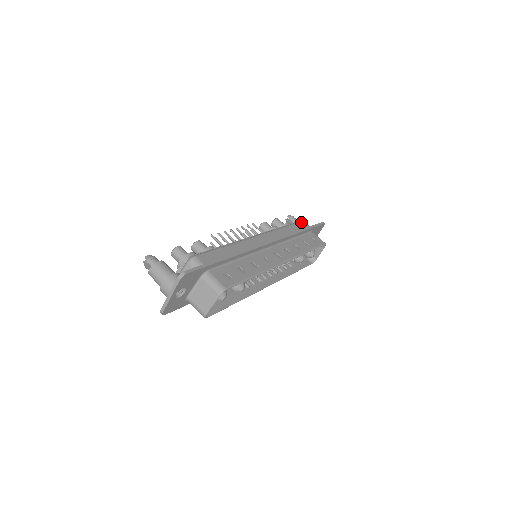
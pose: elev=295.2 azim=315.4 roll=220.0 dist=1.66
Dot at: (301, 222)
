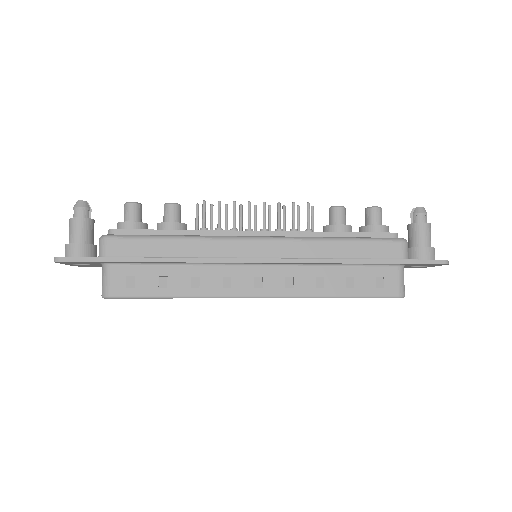
Dot at: (392, 242)
